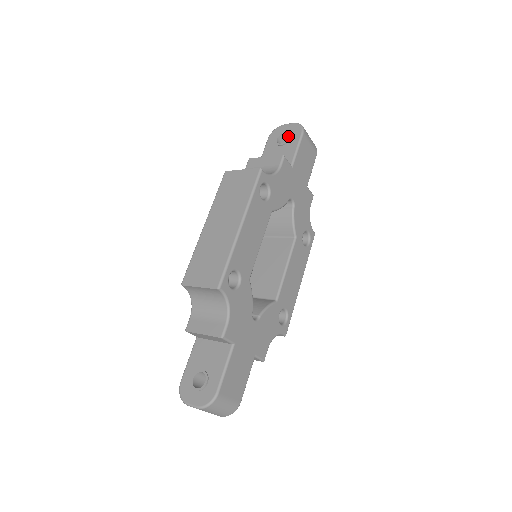
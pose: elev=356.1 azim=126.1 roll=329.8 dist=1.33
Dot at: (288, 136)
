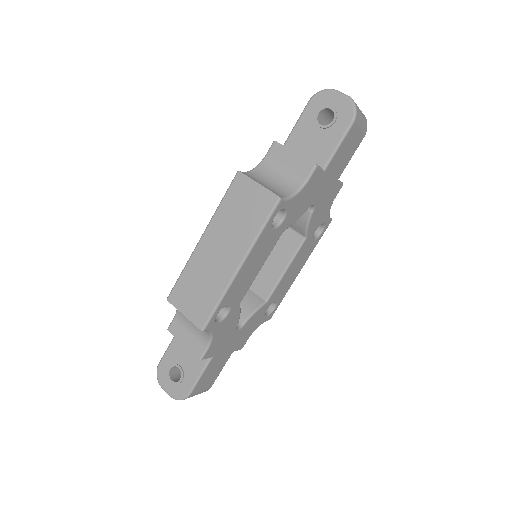
Dot at: occluded
